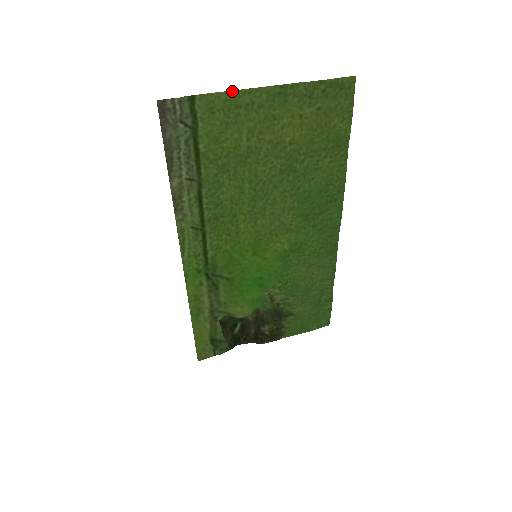
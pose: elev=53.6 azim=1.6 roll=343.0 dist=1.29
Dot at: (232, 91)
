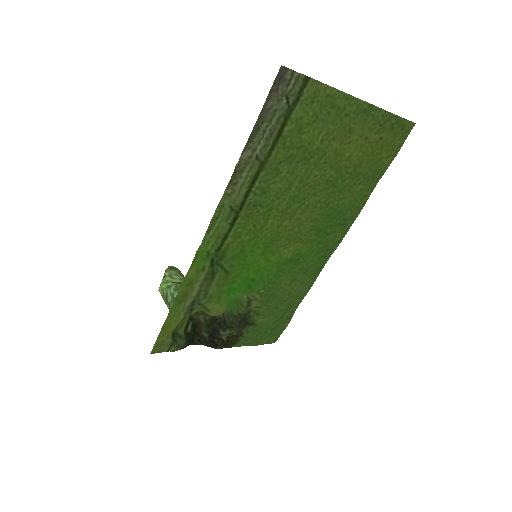
Dot at: (337, 90)
